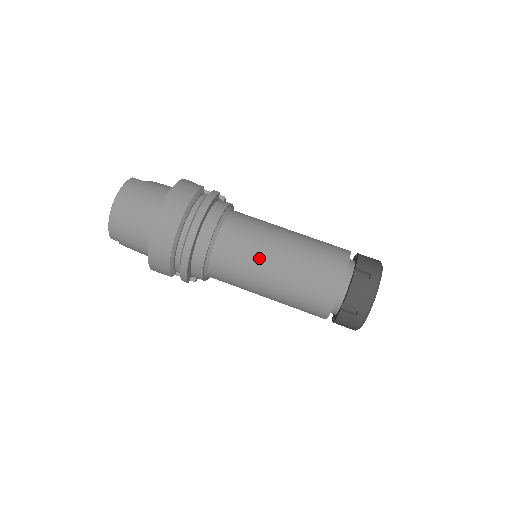
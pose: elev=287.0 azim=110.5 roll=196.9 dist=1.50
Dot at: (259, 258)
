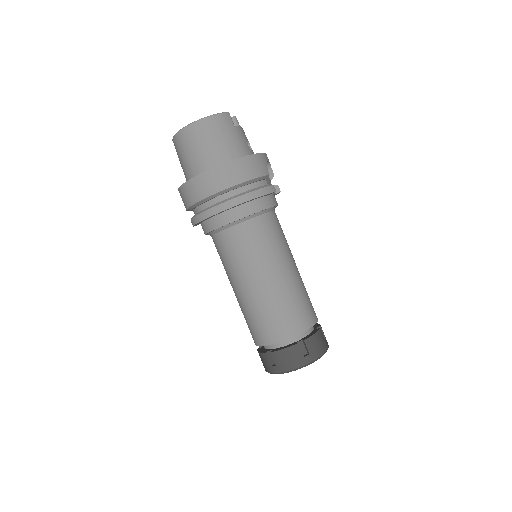
Dot at: (251, 268)
